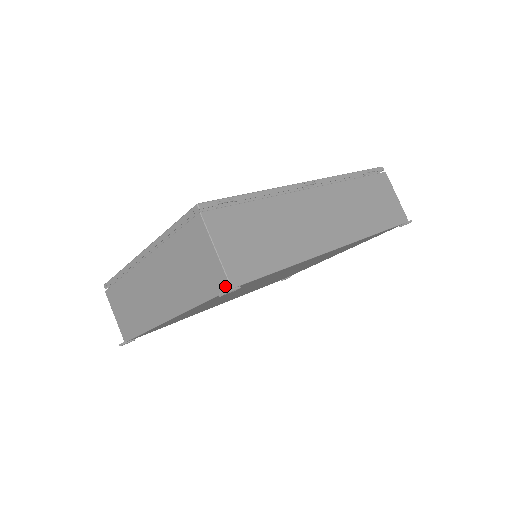
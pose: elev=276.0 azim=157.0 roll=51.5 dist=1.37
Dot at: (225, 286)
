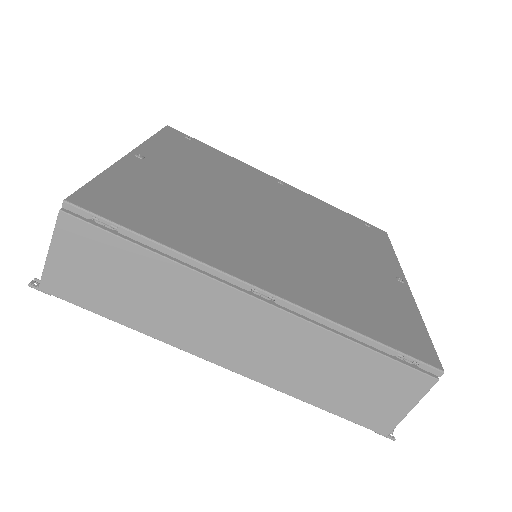
Dot at: occluded
